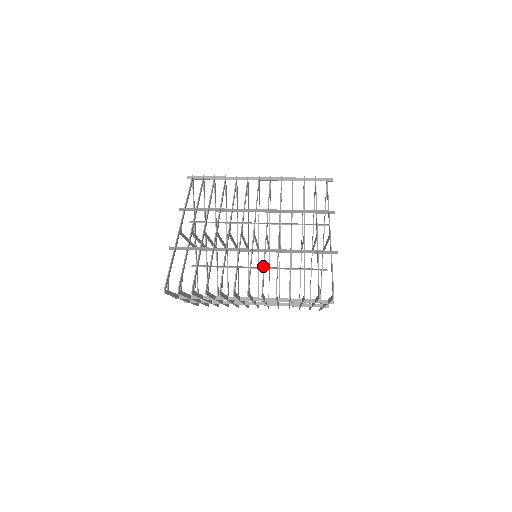
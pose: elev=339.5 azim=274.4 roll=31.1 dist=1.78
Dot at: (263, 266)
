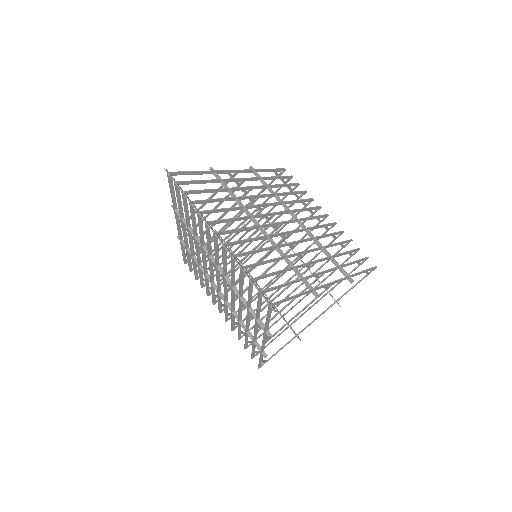
Dot at: (224, 310)
